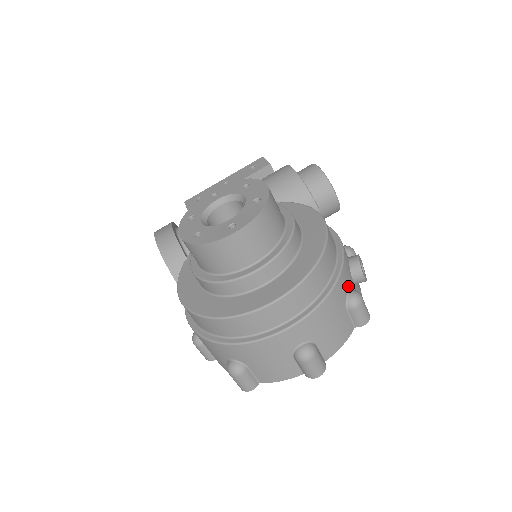
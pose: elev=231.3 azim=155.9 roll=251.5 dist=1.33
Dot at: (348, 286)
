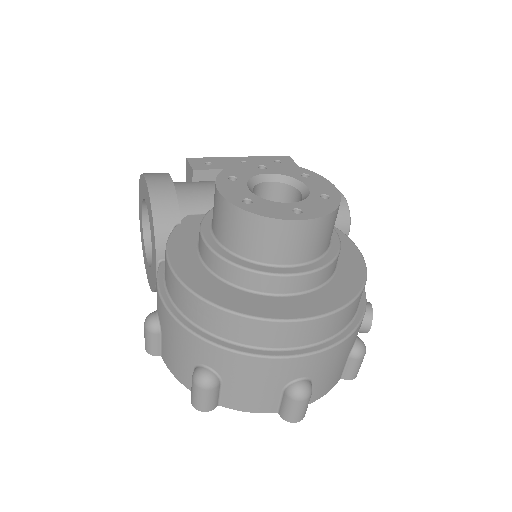
Dot at: occluded
